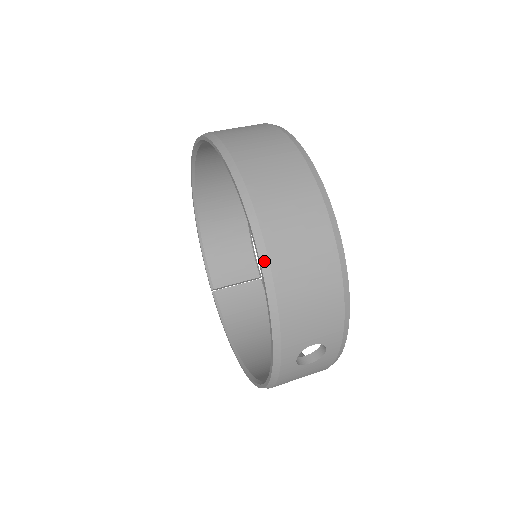
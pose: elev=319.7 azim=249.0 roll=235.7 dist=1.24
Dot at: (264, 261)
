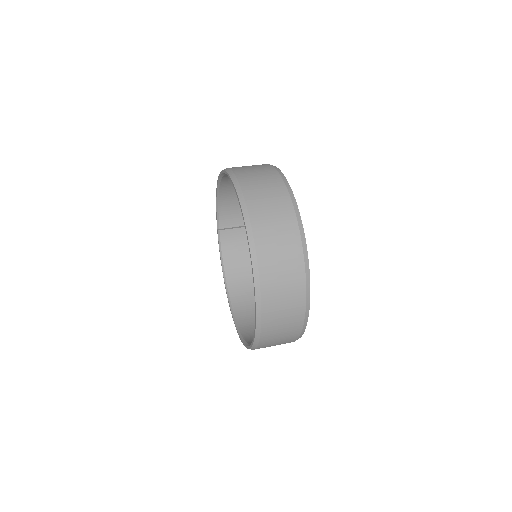
Dot at: (258, 328)
